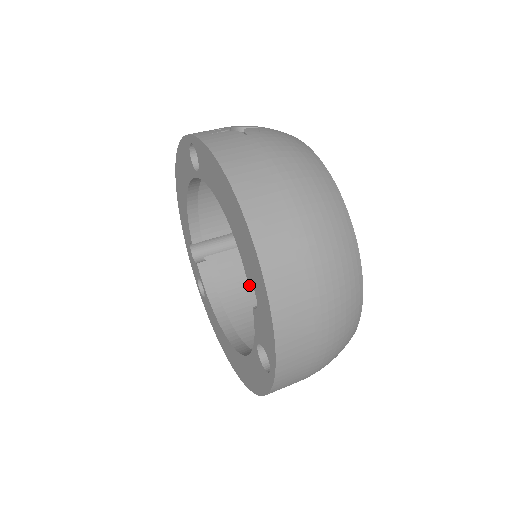
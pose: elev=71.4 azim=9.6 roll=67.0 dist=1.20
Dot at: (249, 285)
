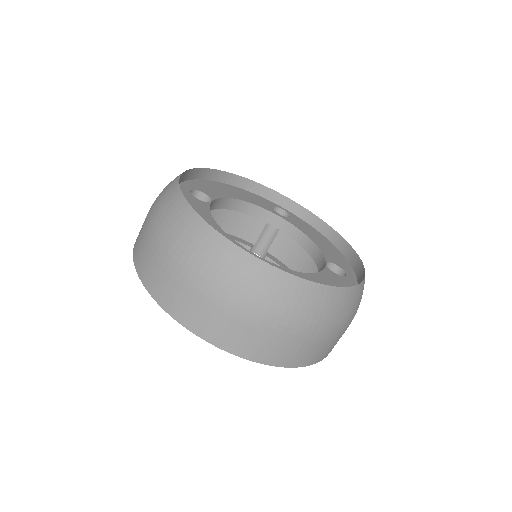
Dot at: occluded
